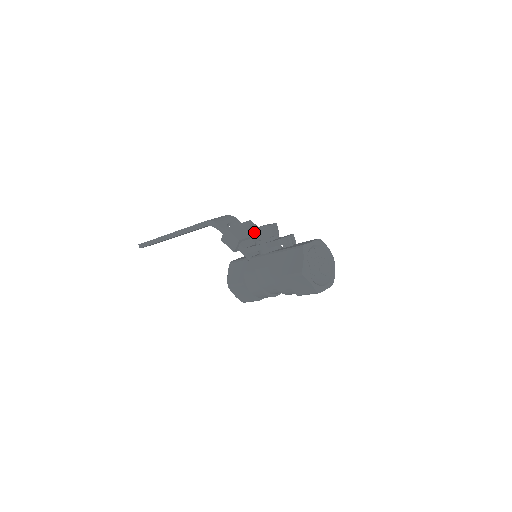
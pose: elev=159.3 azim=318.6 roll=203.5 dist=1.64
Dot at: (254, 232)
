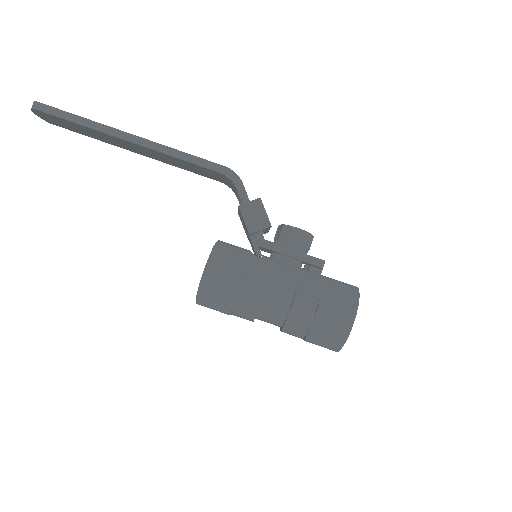
Dot at: (293, 230)
